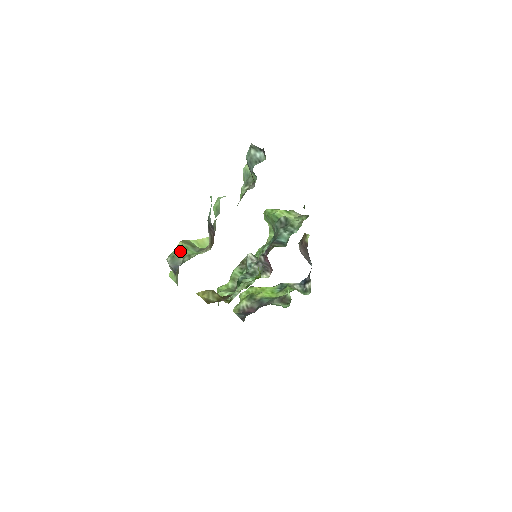
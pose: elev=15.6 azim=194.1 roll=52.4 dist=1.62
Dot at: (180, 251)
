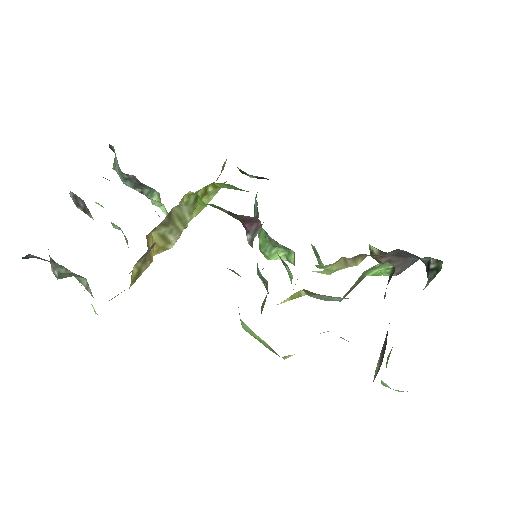
Dot at: occluded
